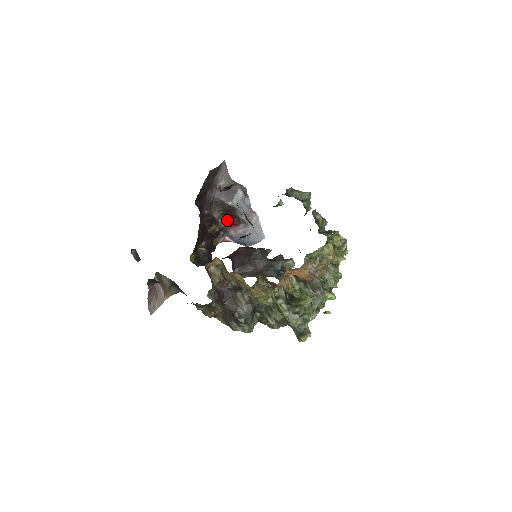
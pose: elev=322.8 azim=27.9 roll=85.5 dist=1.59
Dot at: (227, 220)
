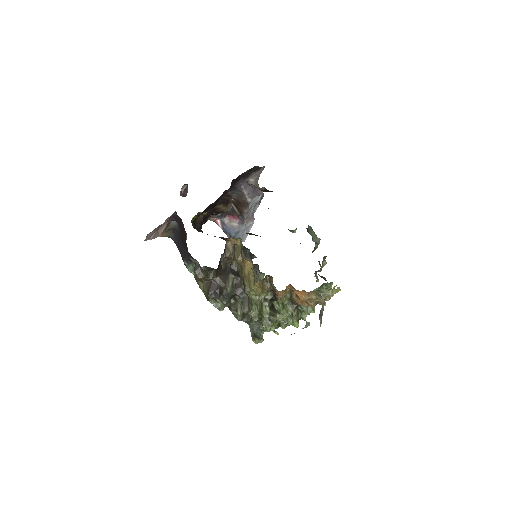
Dot at: (231, 208)
